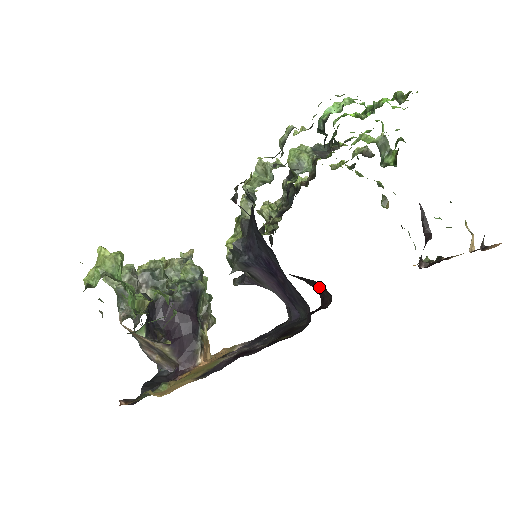
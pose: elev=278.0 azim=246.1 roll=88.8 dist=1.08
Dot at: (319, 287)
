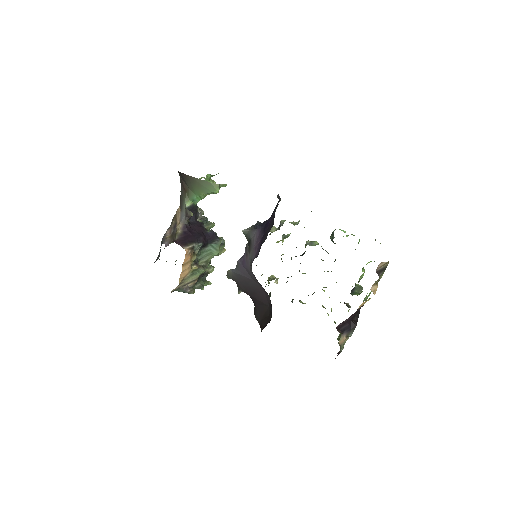
Dot at: (267, 320)
